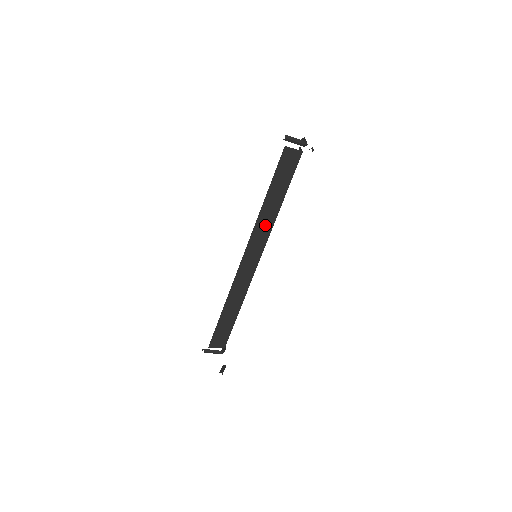
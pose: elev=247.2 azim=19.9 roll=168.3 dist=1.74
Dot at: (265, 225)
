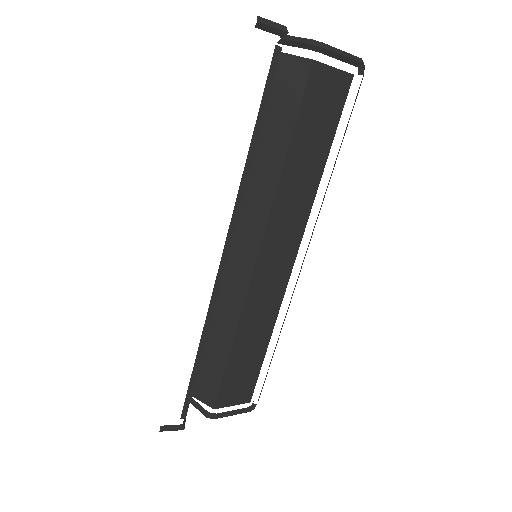
Dot at: (259, 196)
